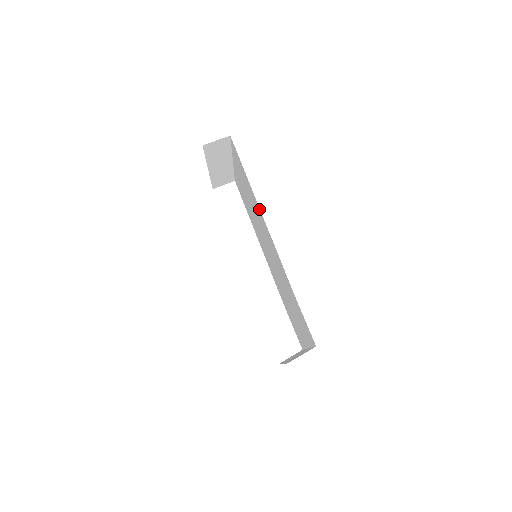
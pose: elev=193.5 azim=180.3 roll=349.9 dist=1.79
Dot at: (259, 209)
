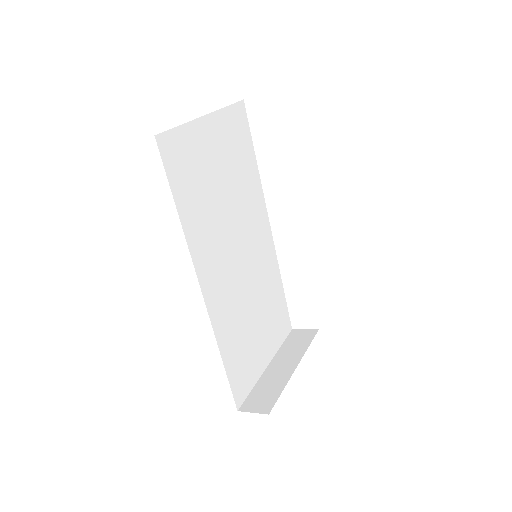
Dot at: occluded
